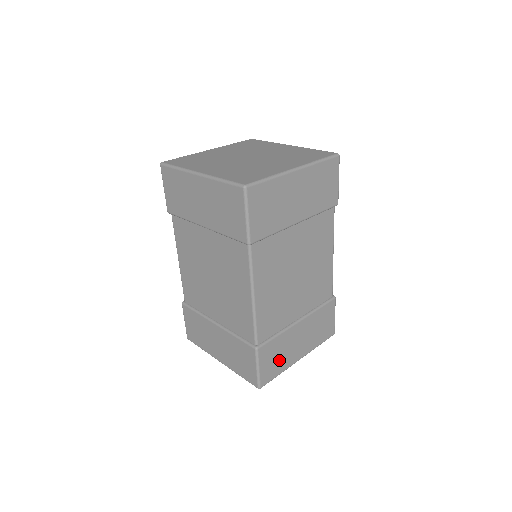
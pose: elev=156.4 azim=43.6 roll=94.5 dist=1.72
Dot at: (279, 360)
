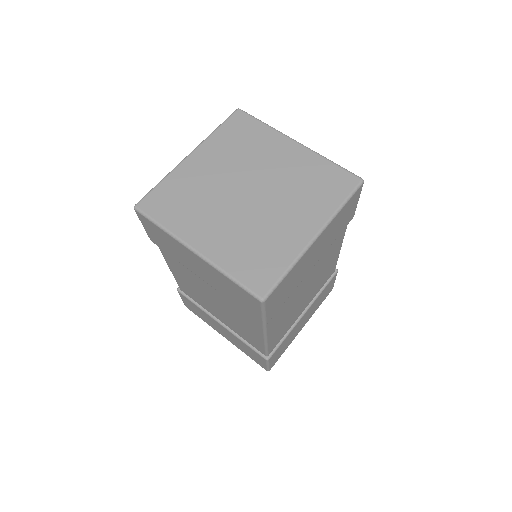
Dot at: (285, 346)
